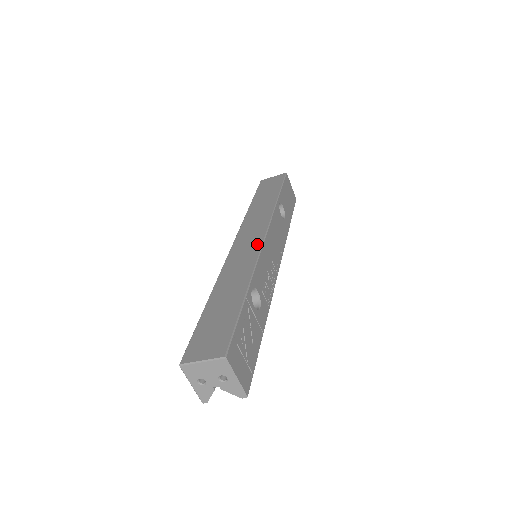
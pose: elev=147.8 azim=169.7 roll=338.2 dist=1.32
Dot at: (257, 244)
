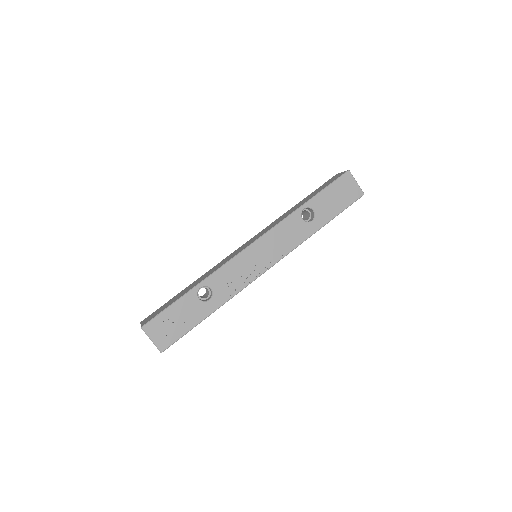
Dot at: (240, 250)
